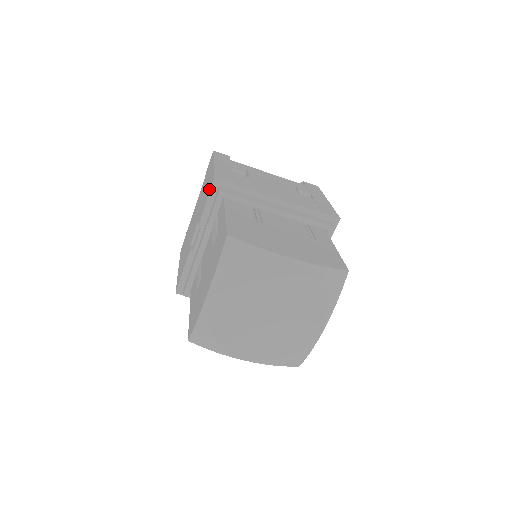
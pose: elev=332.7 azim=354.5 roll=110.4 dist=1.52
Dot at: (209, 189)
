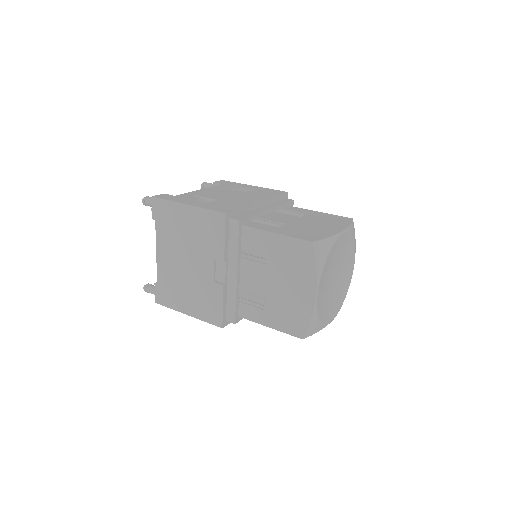
Dot at: (219, 226)
